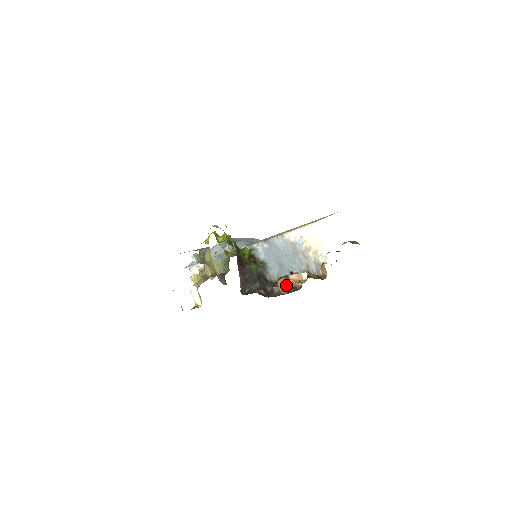
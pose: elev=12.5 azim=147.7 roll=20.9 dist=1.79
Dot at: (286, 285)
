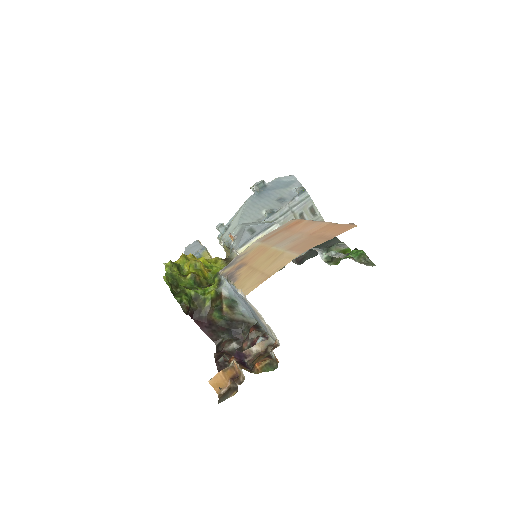
Dot at: (226, 378)
